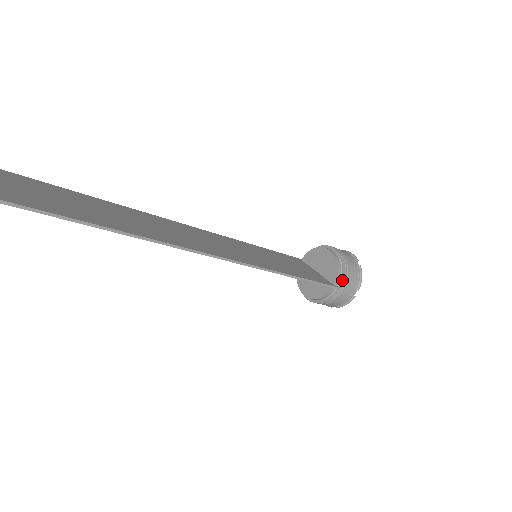
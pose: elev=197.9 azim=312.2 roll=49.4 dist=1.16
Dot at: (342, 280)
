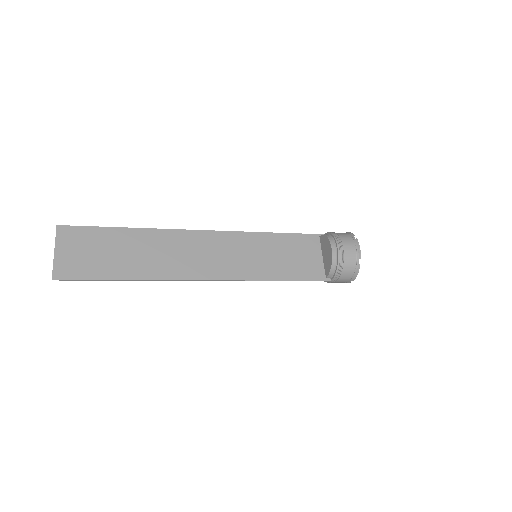
Dot at: (333, 277)
